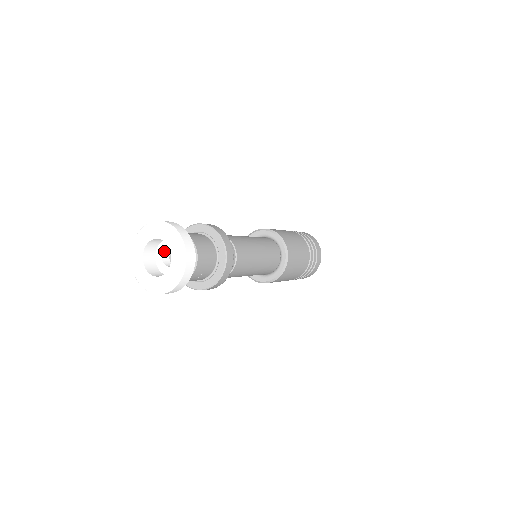
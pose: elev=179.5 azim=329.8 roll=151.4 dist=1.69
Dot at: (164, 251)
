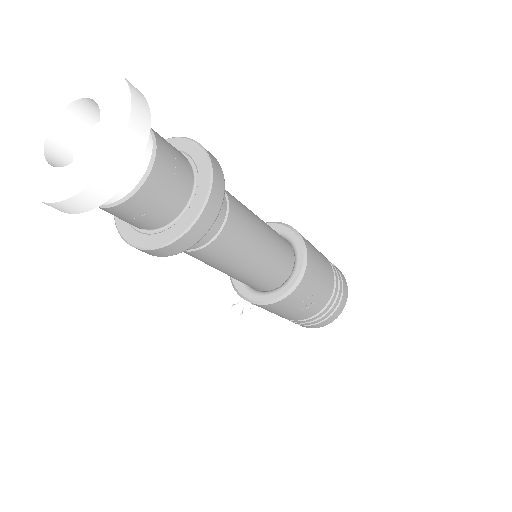
Dot at: occluded
